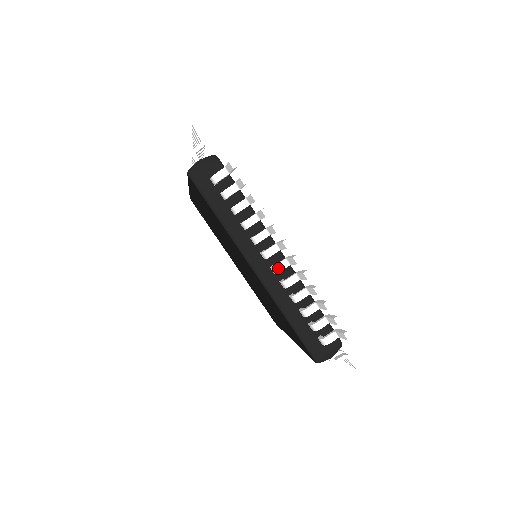
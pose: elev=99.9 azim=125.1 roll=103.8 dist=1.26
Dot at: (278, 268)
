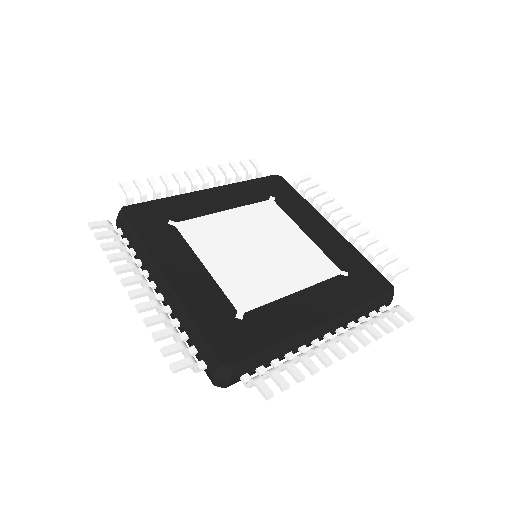
Dot at: occluded
